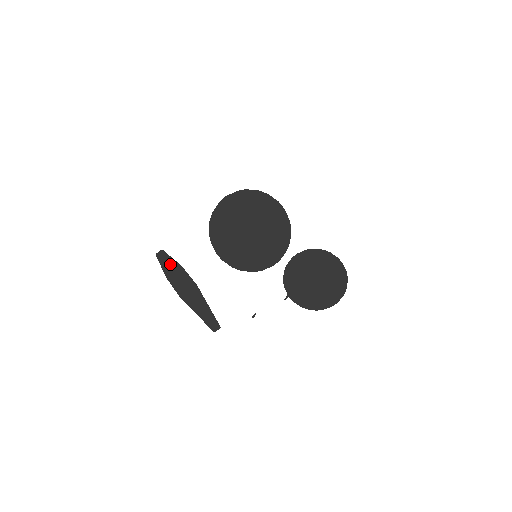
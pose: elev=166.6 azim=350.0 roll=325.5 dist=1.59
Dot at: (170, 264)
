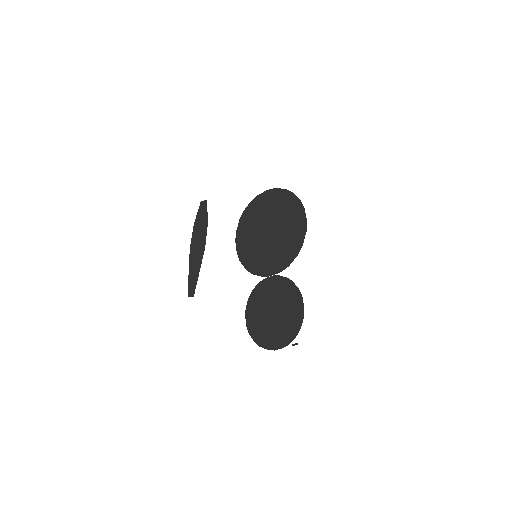
Dot at: (203, 216)
